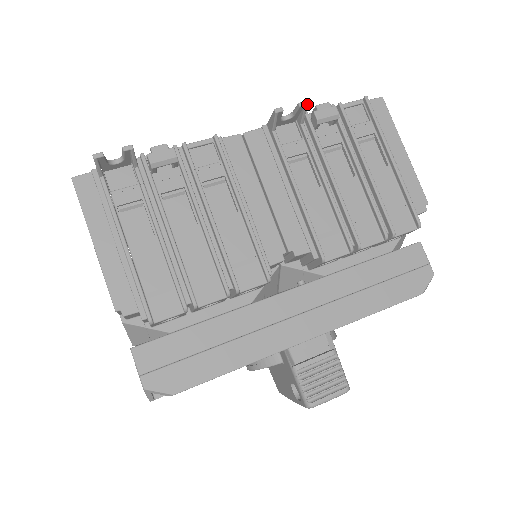
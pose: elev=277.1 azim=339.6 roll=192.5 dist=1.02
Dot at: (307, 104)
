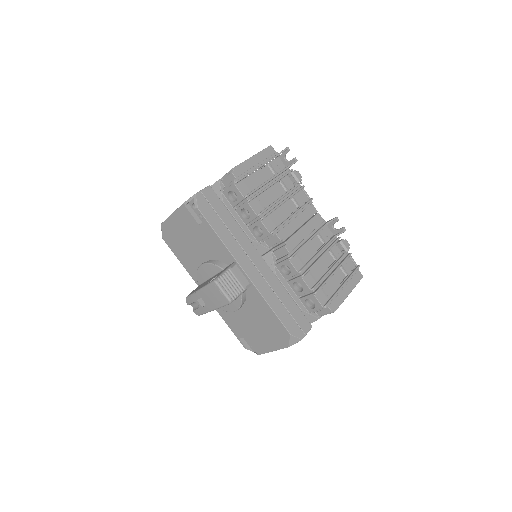
Dot at: occluded
